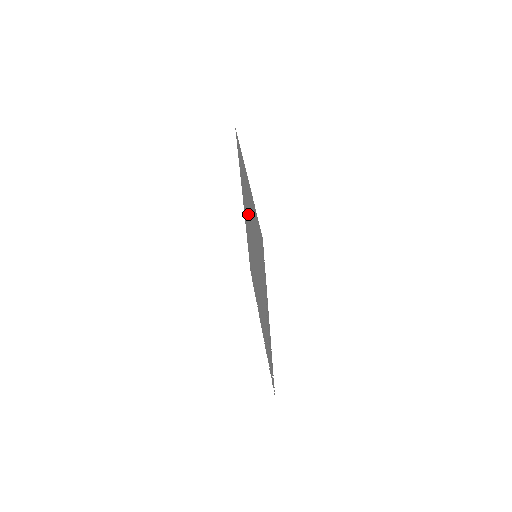
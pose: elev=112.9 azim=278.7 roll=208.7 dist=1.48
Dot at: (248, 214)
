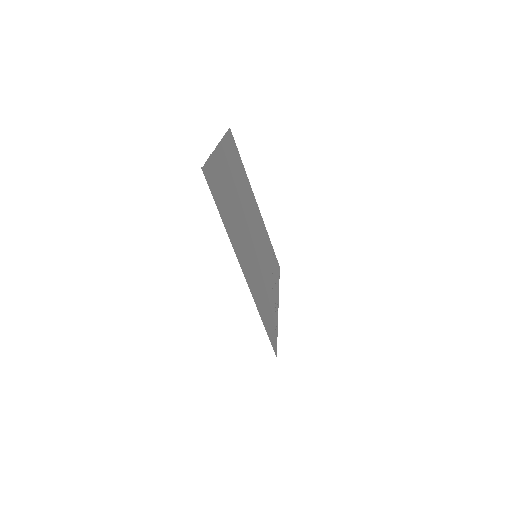
Dot at: (239, 221)
